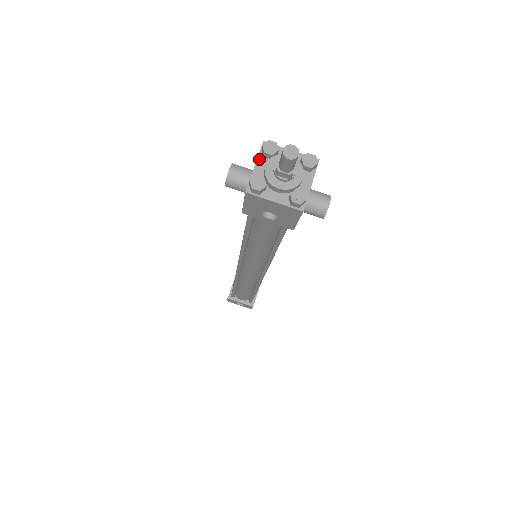
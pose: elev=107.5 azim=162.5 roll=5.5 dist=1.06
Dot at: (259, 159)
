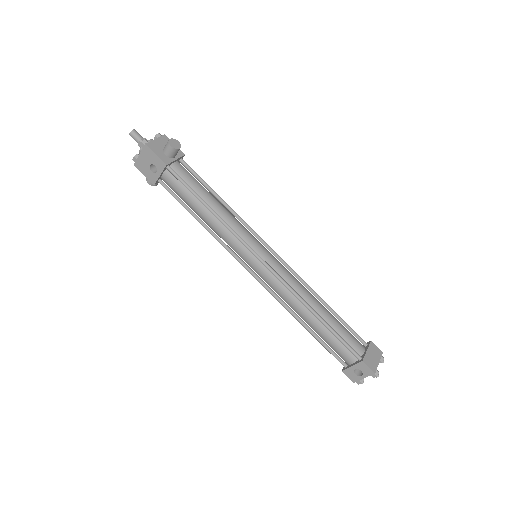
Dot at: occluded
